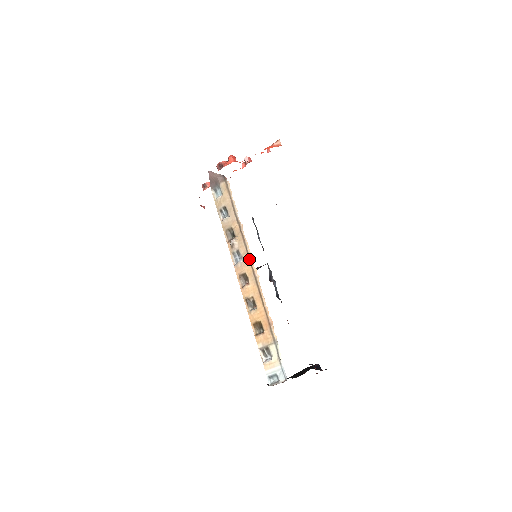
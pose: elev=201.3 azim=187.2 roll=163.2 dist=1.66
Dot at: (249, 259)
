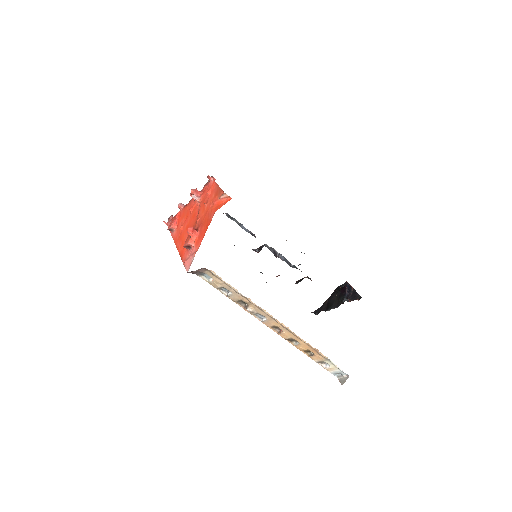
Dot at: (272, 318)
